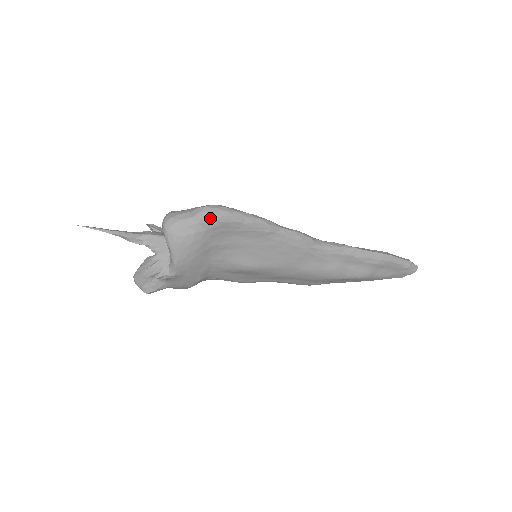
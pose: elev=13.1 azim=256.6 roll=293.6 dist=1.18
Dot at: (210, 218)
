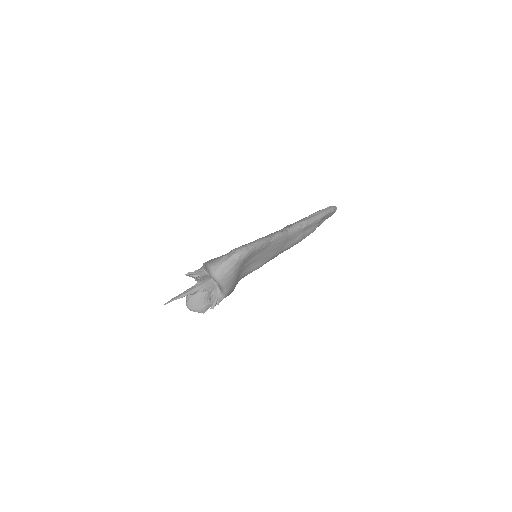
Dot at: (240, 259)
